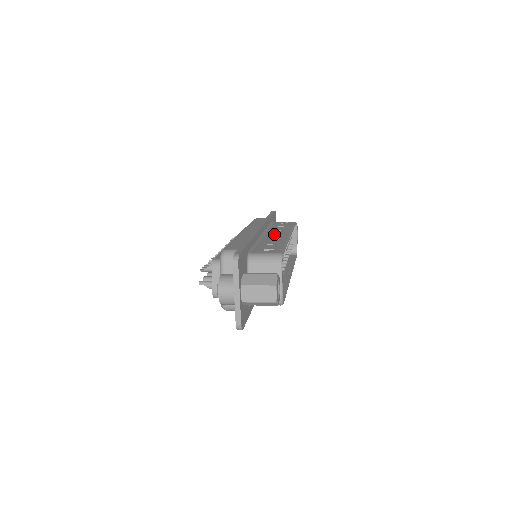
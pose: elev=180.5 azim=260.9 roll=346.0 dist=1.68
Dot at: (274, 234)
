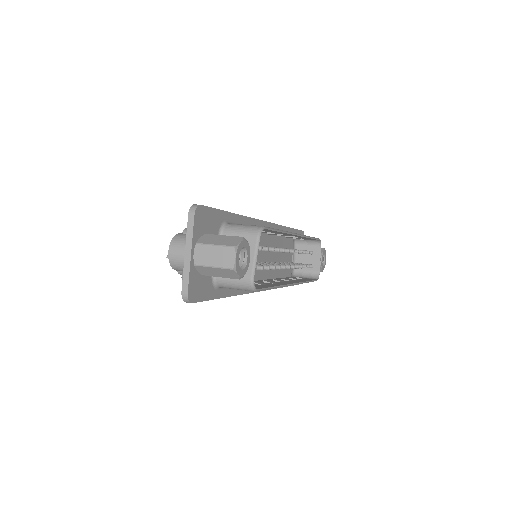
Dot at: occluded
